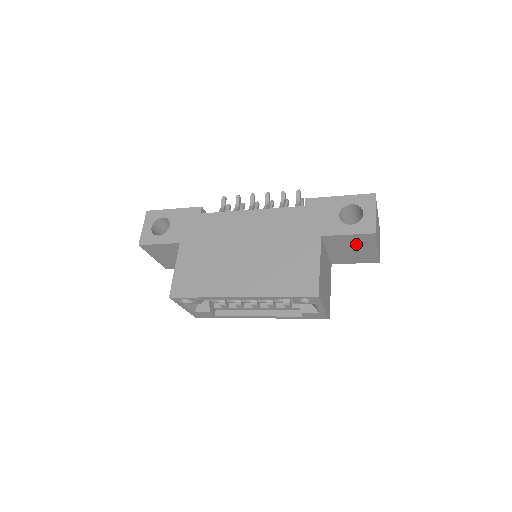
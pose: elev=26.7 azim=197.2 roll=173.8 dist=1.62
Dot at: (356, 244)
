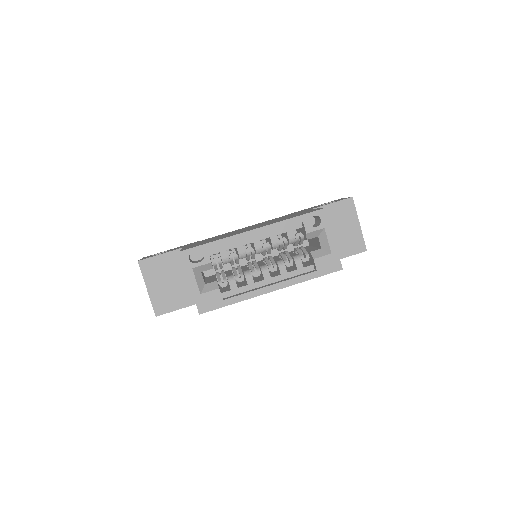
Dot at: (341, 219)
